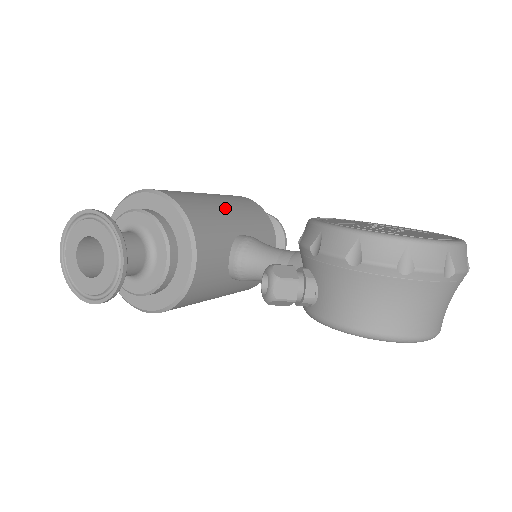
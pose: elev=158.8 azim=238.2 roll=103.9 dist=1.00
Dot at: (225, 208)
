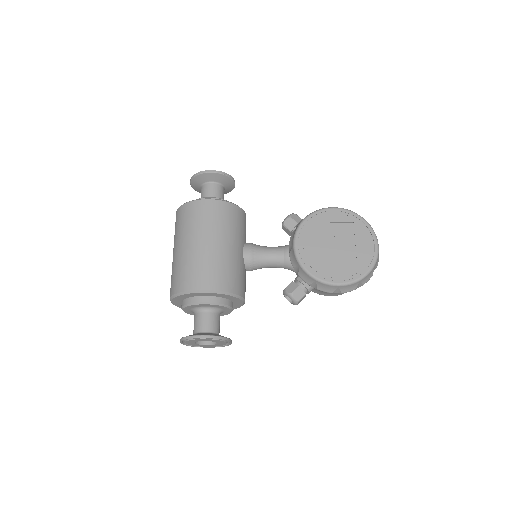
Dot at: (229, 249)
